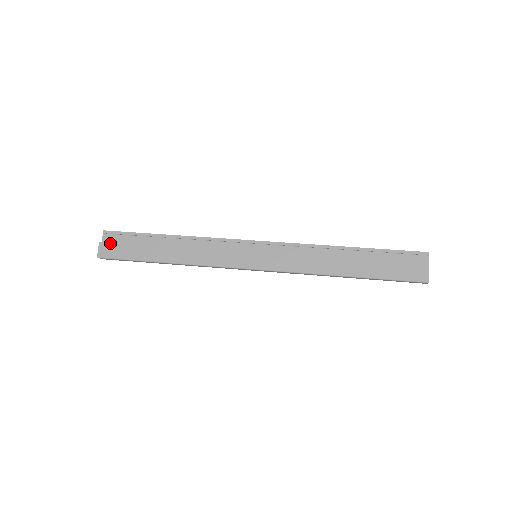
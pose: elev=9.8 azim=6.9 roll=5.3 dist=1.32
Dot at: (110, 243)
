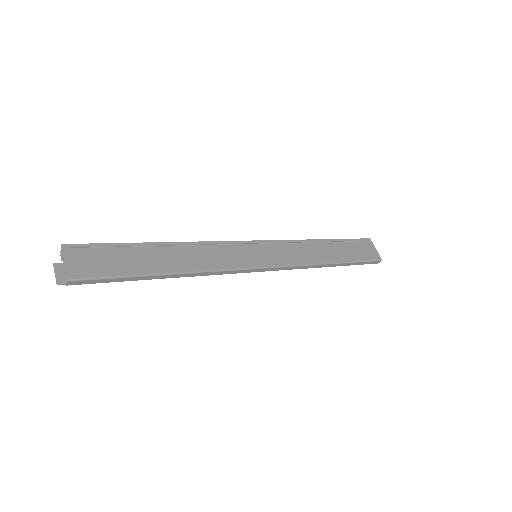
Dot at: (78, 259)
